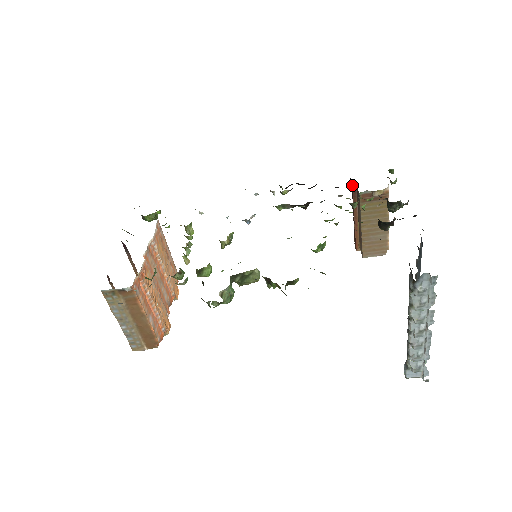
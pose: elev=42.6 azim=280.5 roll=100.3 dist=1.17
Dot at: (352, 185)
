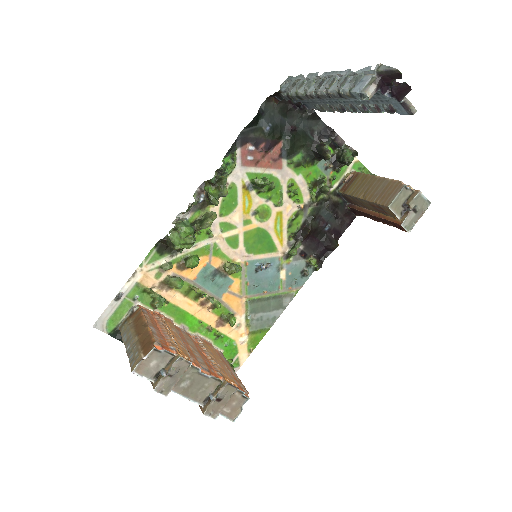
Dot at: (348, 207)
